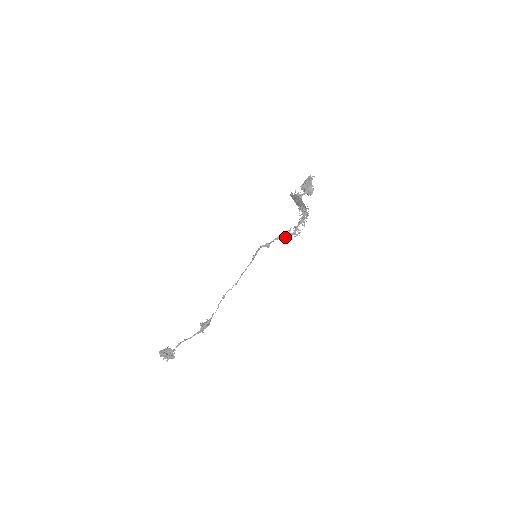
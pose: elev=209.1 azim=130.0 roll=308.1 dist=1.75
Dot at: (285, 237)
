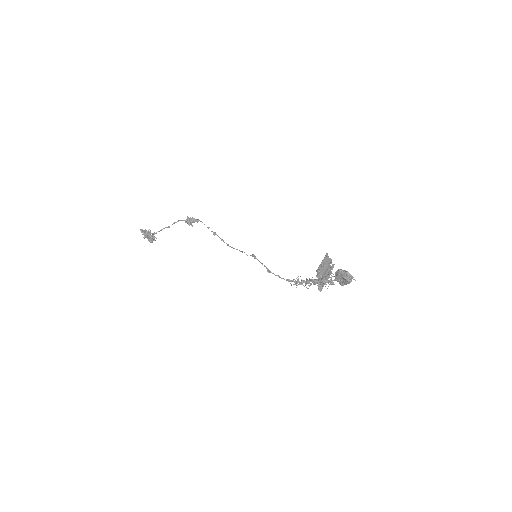
Dot at: (290, 283)
